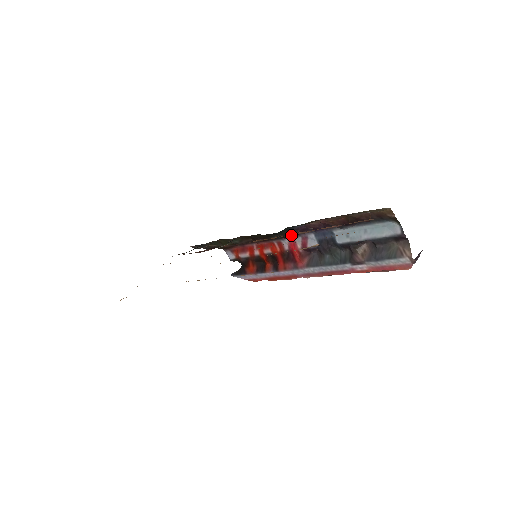
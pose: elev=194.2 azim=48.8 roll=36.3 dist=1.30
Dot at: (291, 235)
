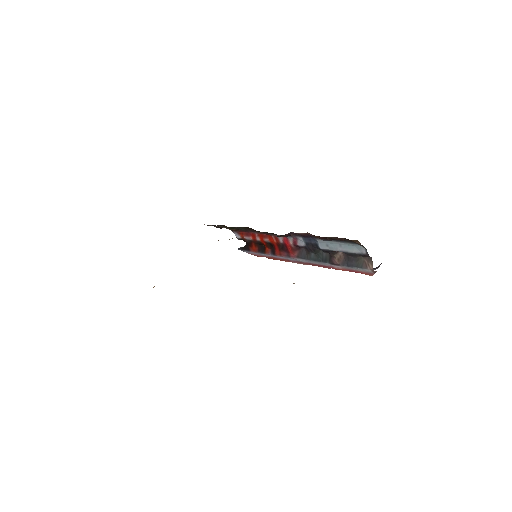
Dot at: (284, 236)
